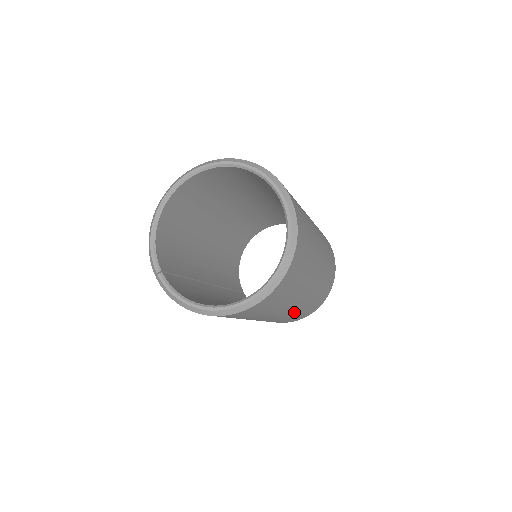
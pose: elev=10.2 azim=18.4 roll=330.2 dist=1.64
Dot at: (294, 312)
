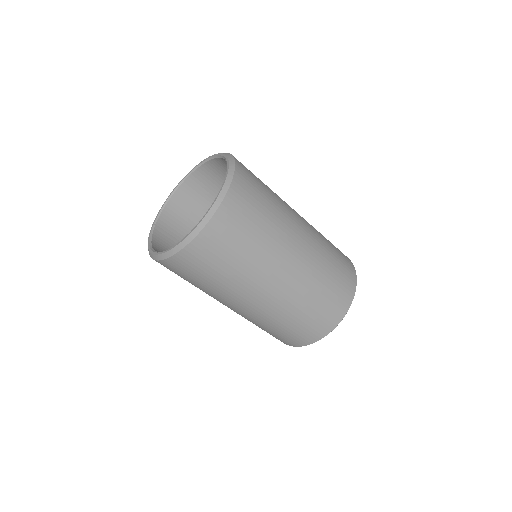
Dot at: (264, 317)
